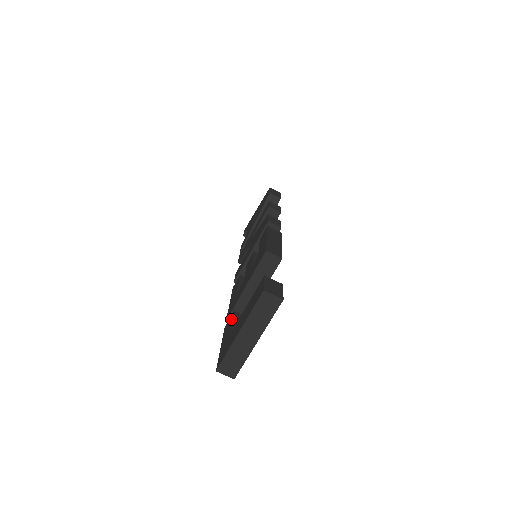
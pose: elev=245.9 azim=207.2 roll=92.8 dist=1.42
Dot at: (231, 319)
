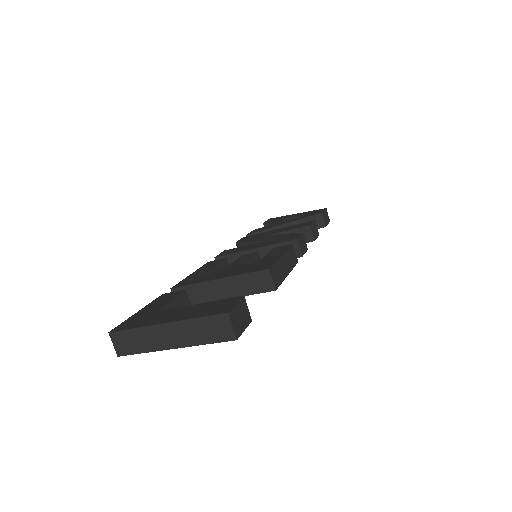
Dot at: (175, 294)
